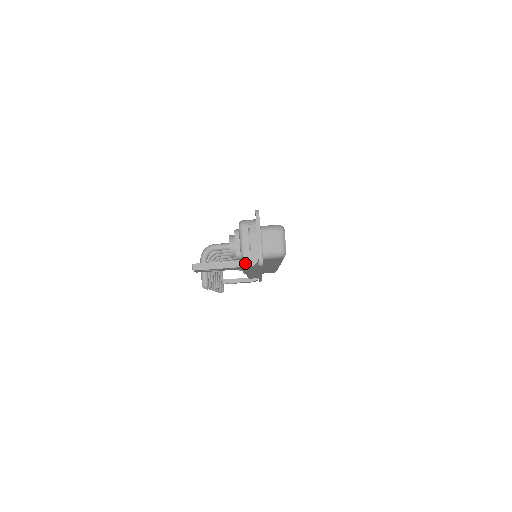
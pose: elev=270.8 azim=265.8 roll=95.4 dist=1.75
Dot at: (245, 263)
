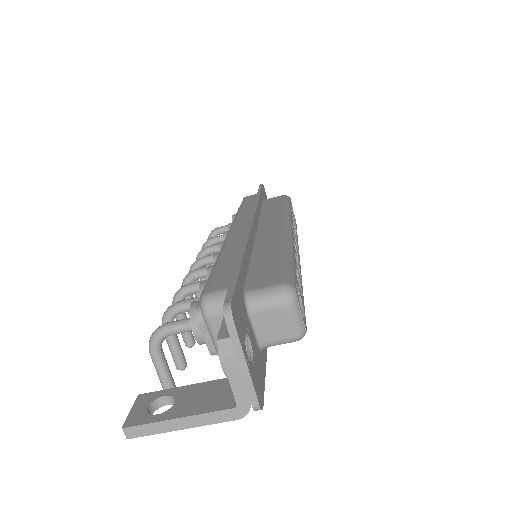
Dot at: (225, 415)
